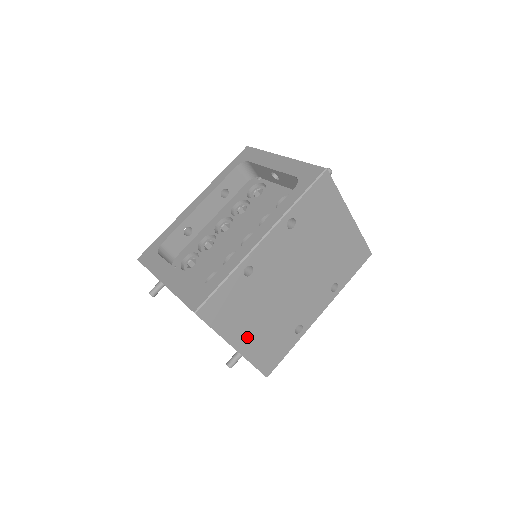
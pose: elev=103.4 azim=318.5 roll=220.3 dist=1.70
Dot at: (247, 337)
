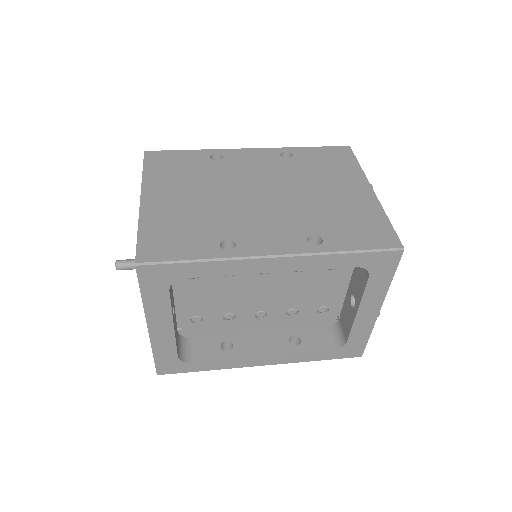
Dot at: (163, 200)
